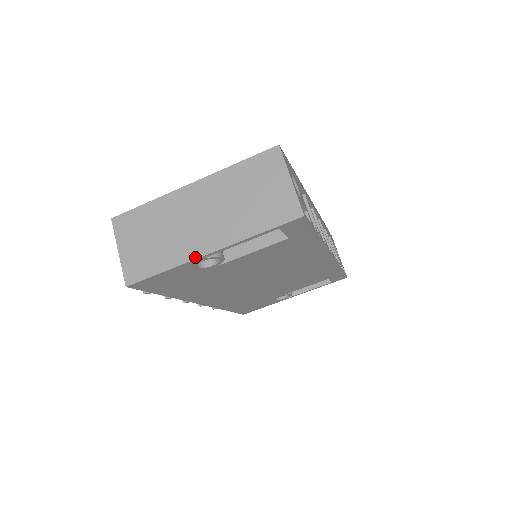
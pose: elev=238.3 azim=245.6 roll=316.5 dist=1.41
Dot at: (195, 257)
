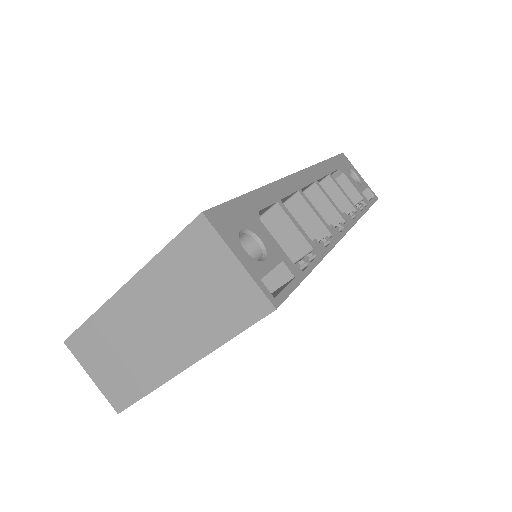
Dot at: (170, 376)
